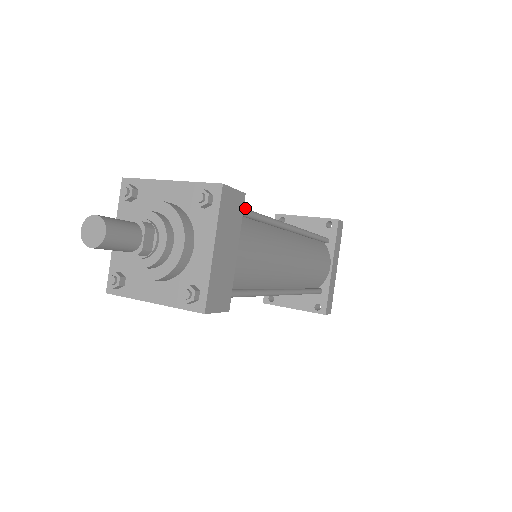
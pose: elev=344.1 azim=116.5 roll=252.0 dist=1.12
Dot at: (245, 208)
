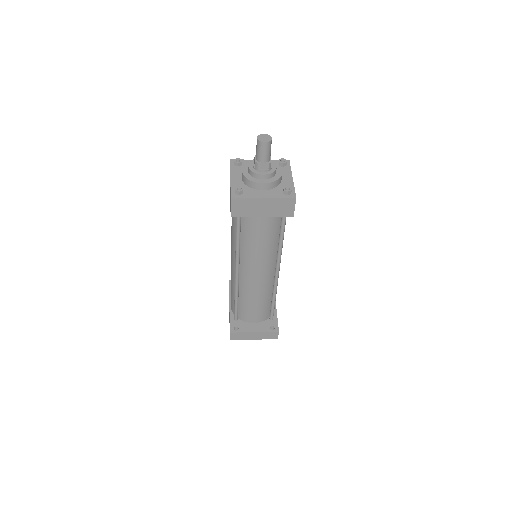
Dot at: occluded
